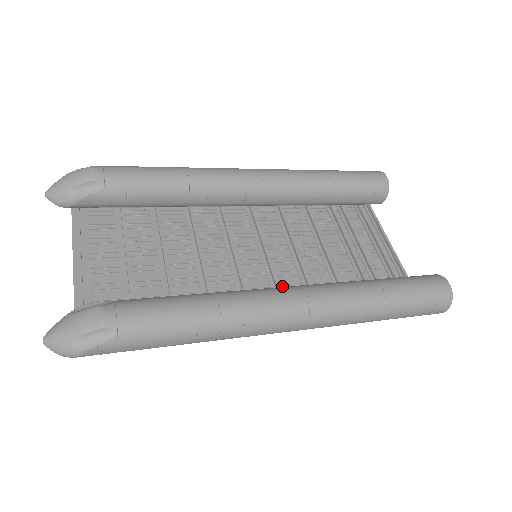
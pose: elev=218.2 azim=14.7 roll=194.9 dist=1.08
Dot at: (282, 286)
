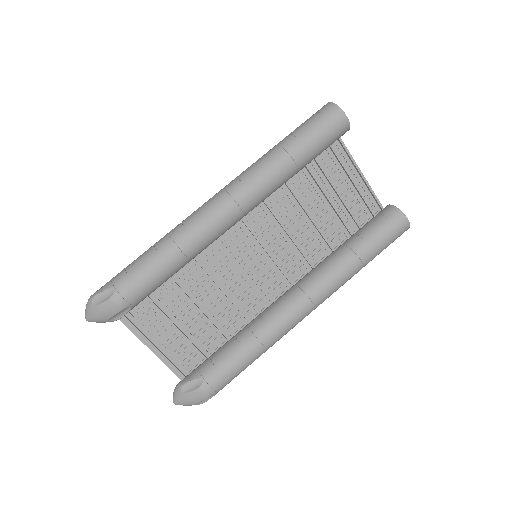
Dot at: (281, 261)
